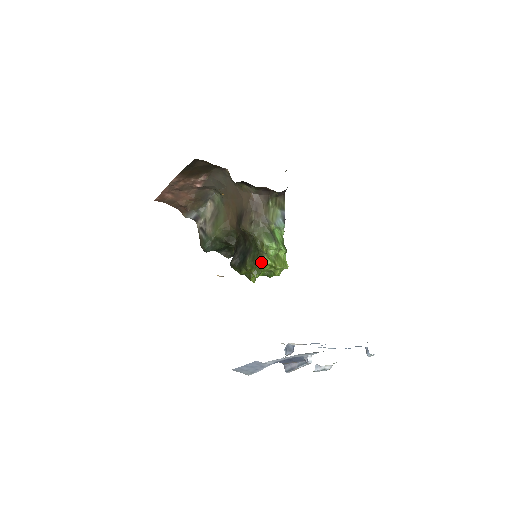
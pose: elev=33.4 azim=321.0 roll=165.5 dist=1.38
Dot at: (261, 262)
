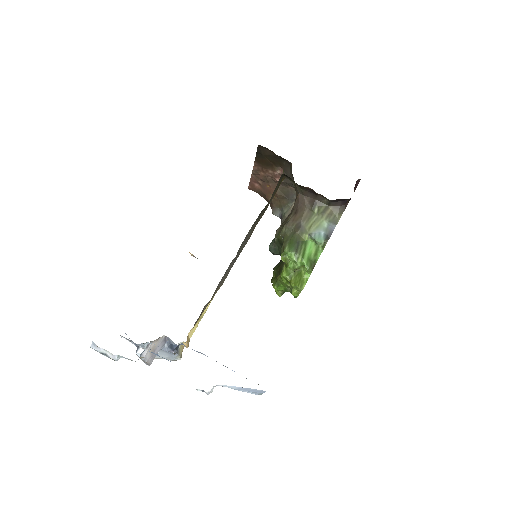
Dot at: (280, 272)
